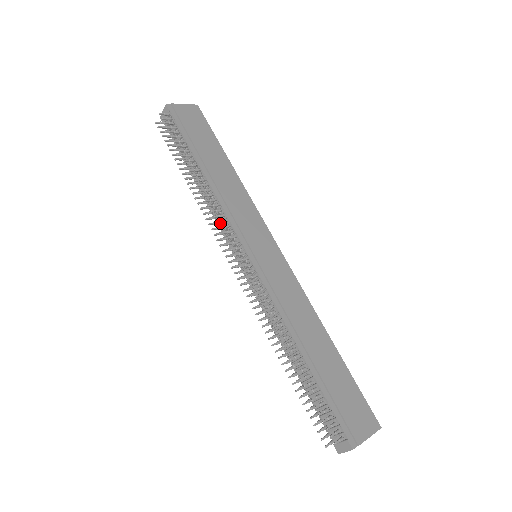
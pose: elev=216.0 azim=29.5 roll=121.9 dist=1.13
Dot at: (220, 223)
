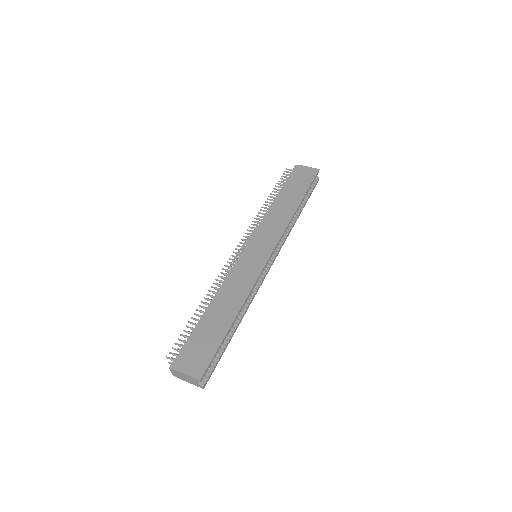
Dot at: occluded
